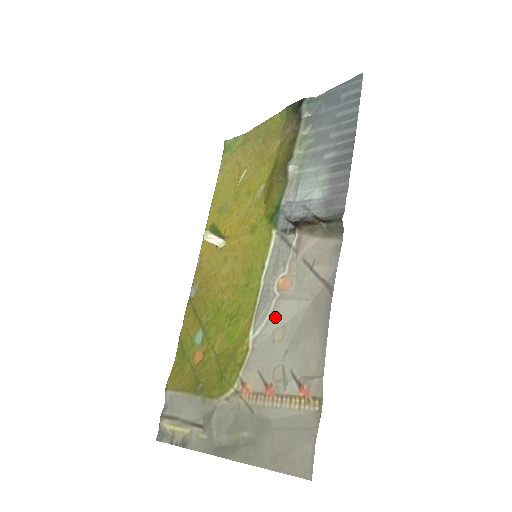
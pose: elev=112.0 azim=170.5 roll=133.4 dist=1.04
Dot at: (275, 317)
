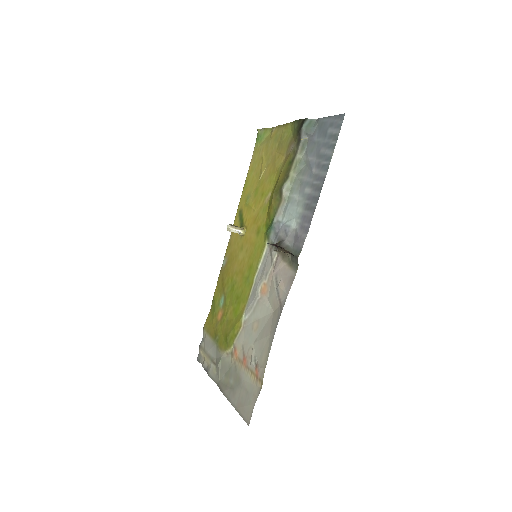
Dot at: (256, 312)
